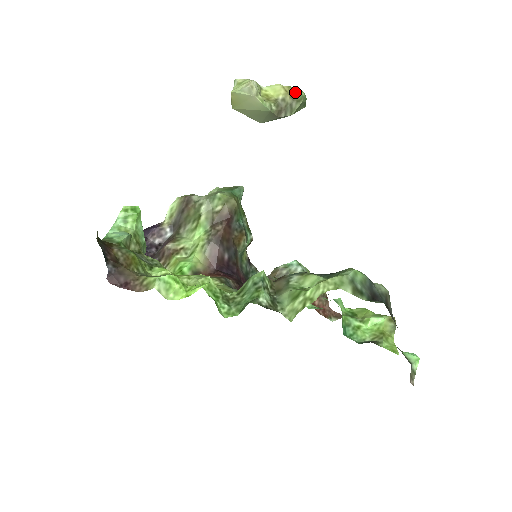
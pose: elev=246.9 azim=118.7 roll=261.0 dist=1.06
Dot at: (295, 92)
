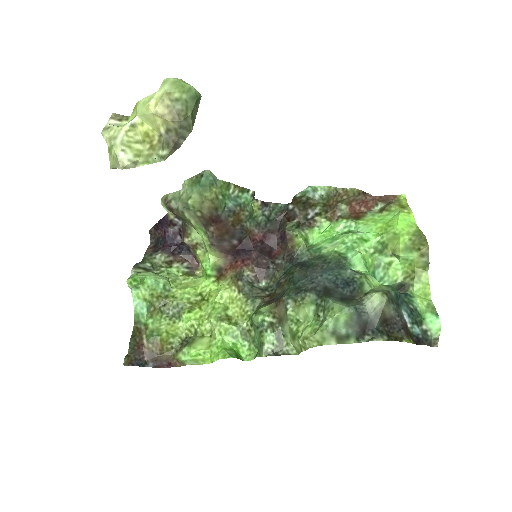
Dot at: (174, 100)
